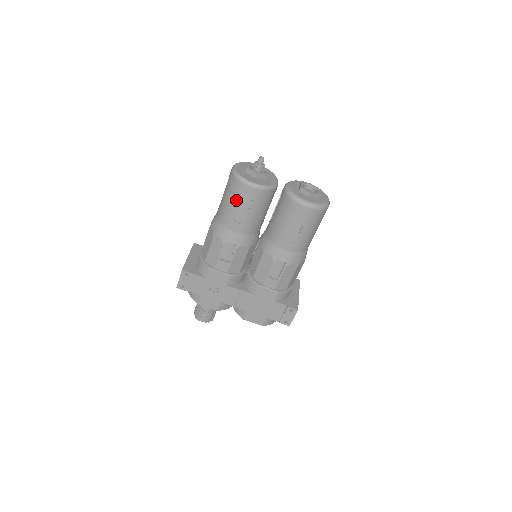
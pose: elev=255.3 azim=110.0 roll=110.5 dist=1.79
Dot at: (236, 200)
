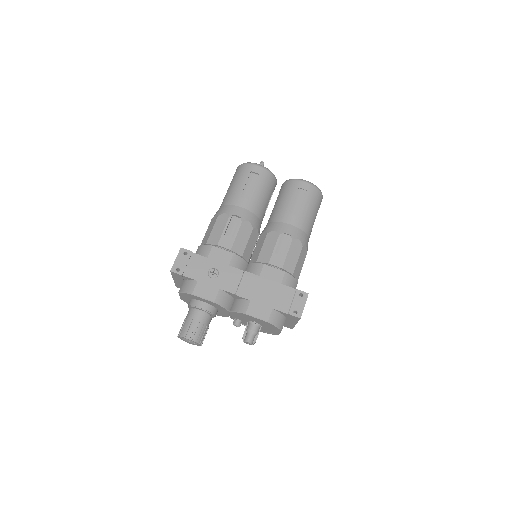
Dot at: (243, 179)
